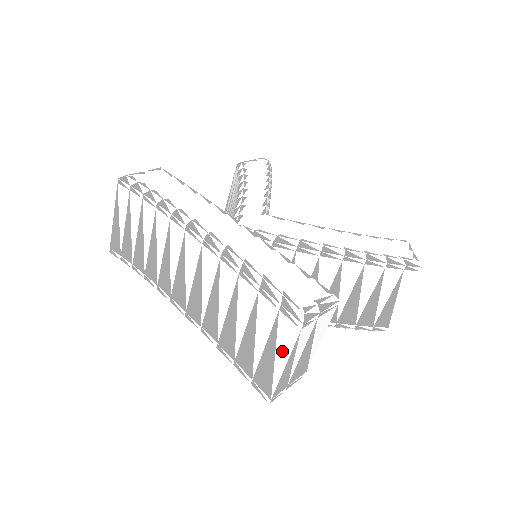
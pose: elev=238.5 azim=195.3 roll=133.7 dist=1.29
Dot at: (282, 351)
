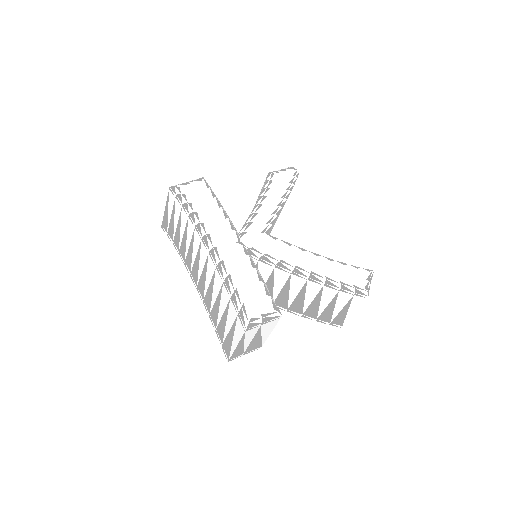
Dot at: (236, 338)
